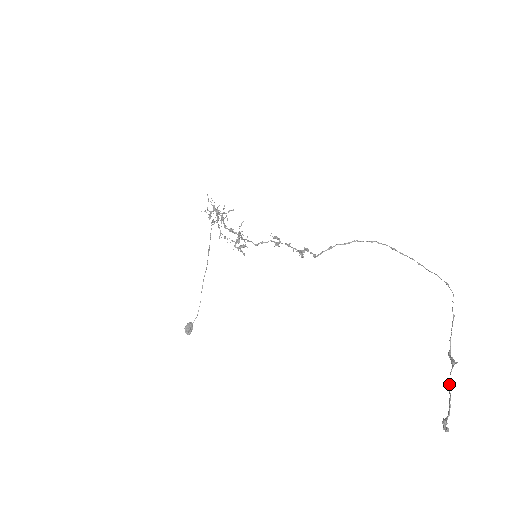
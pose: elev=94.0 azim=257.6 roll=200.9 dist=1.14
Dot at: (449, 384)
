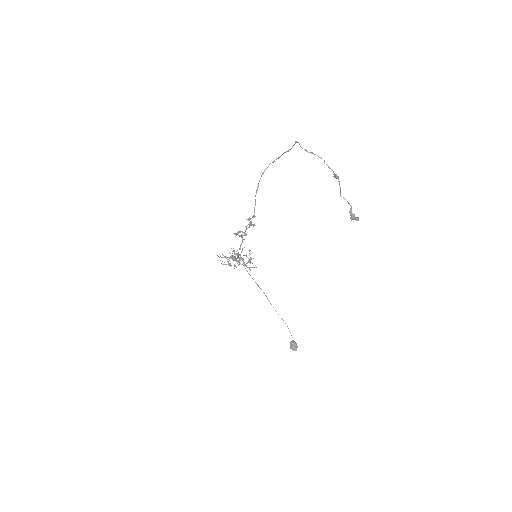
Dot at: occluded
